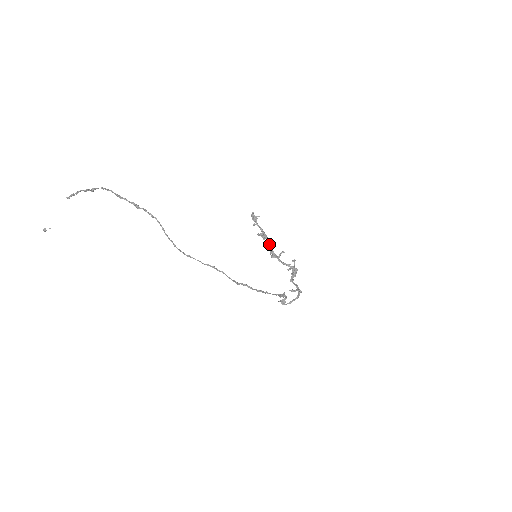
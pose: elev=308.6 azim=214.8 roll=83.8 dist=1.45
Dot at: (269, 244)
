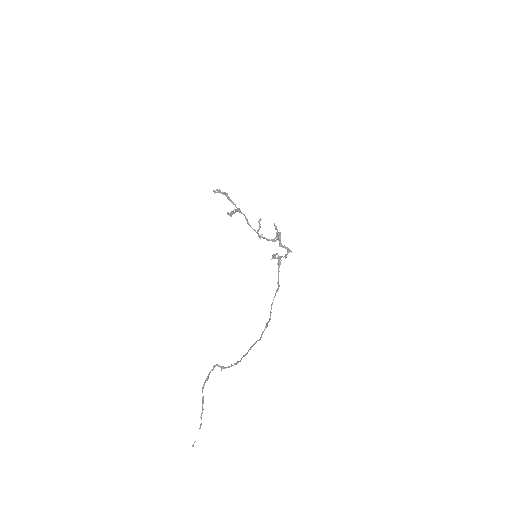
Dot at: occluded
